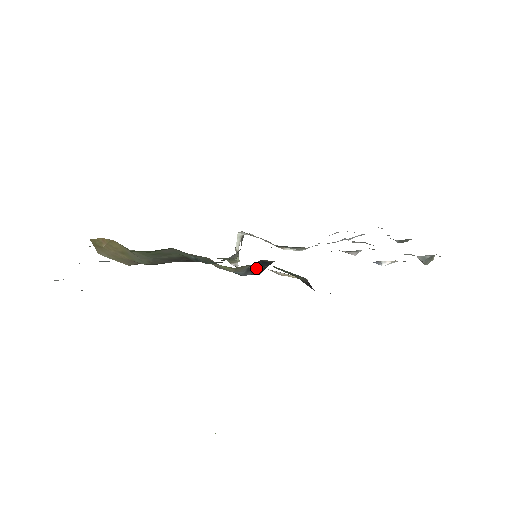
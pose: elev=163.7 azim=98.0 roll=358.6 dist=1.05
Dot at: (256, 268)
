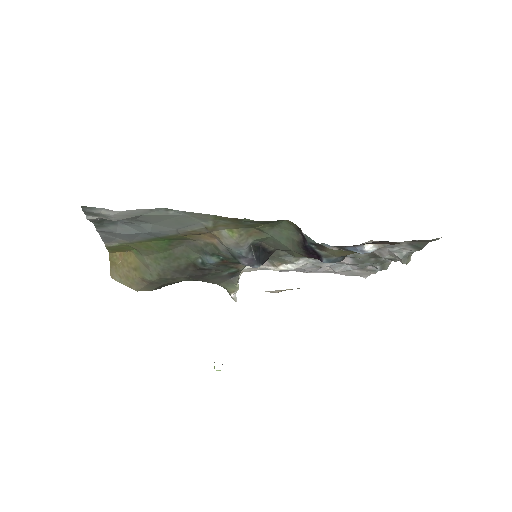
Dot at: (257, 253)
